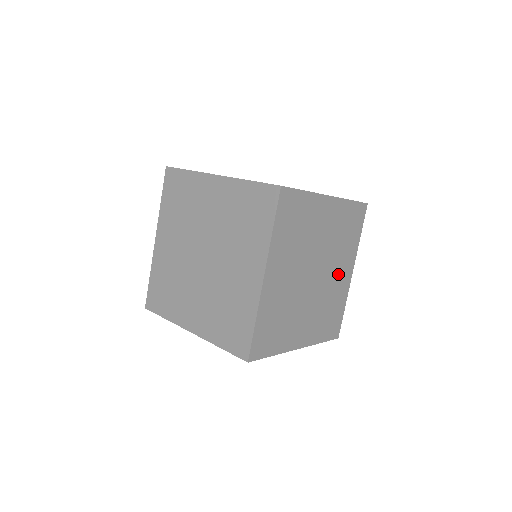
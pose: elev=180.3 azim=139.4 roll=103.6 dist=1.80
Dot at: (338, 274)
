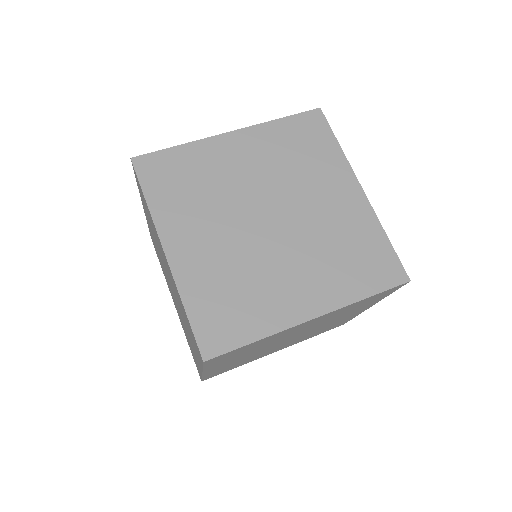
Dot at: (280, 347)
